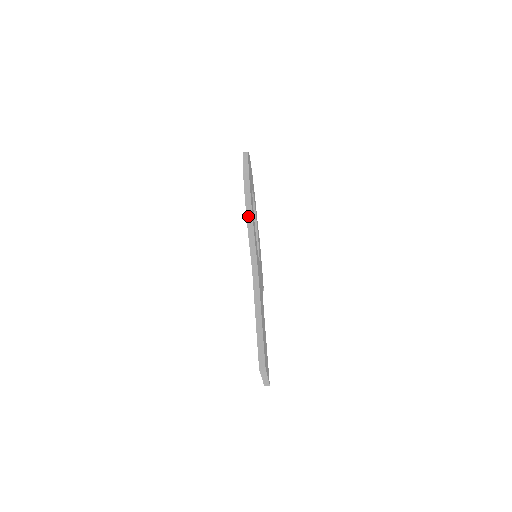
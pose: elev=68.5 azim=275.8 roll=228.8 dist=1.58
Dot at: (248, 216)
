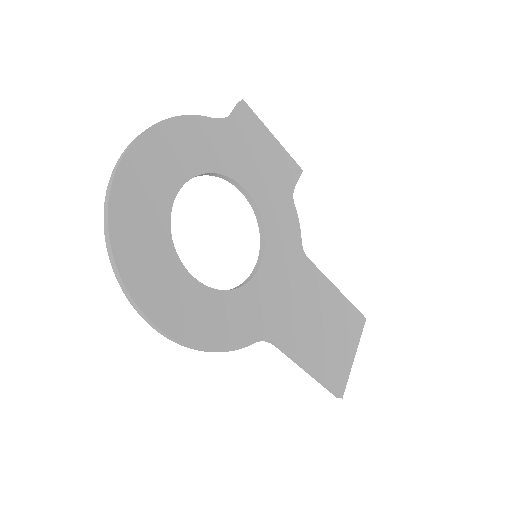
Dot at: occluded
